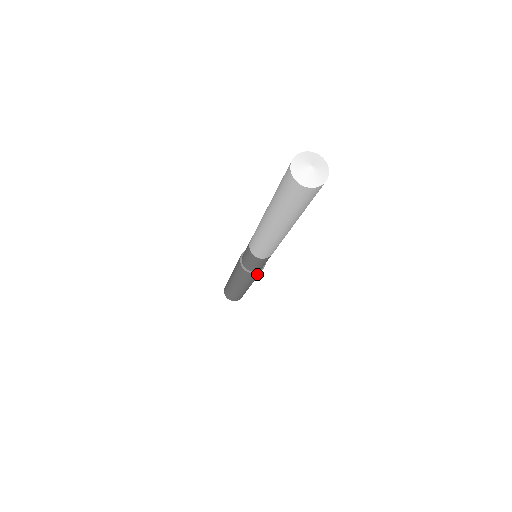
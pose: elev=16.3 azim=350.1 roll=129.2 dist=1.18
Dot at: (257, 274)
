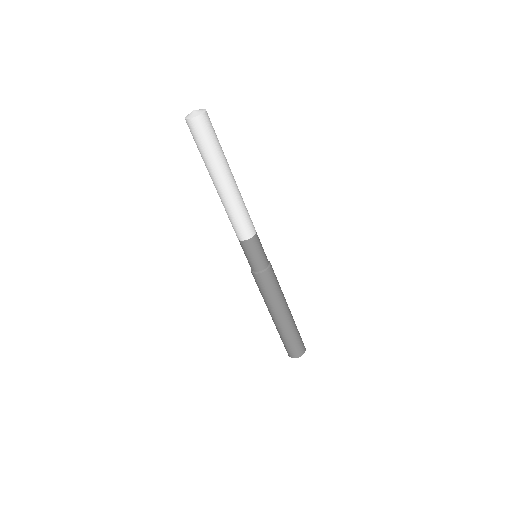
Dot at: (272, 272)
